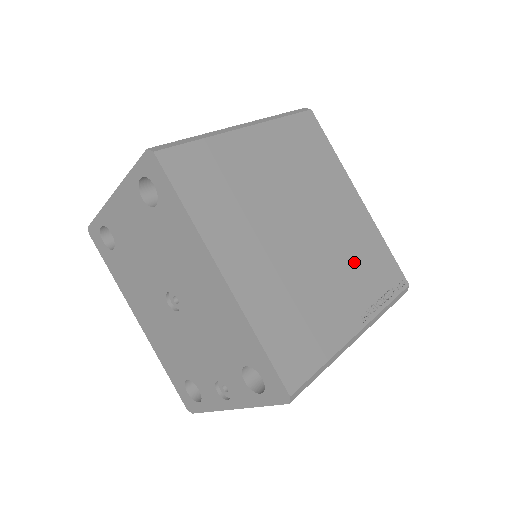
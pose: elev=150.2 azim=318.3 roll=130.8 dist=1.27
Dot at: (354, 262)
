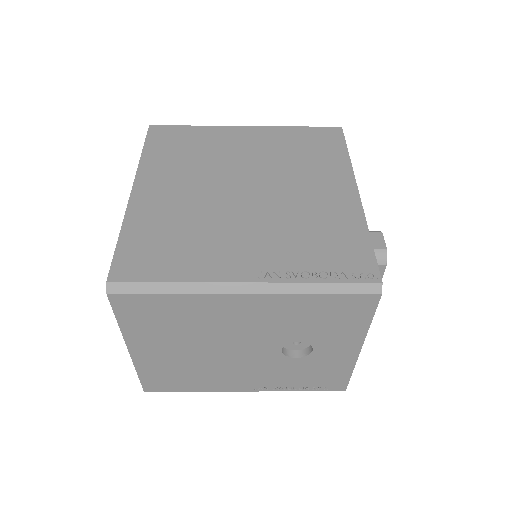
Dot at: (295, 231)
